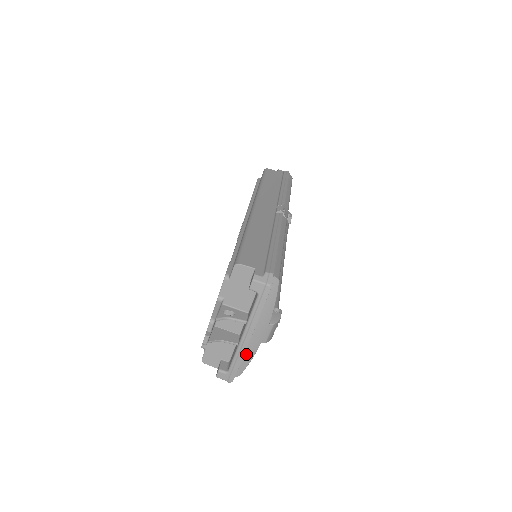
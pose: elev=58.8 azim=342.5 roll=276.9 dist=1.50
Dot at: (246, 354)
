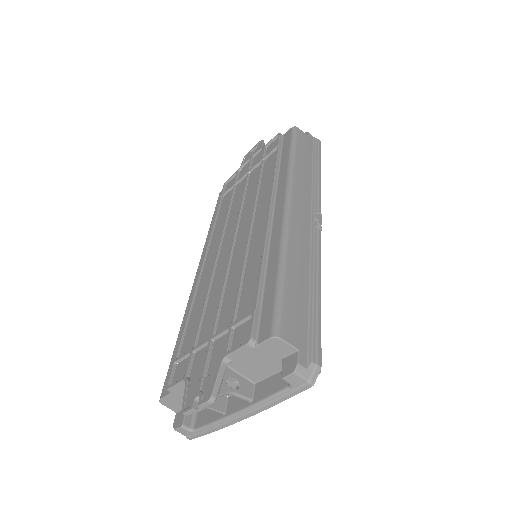
Dot at: occluded
